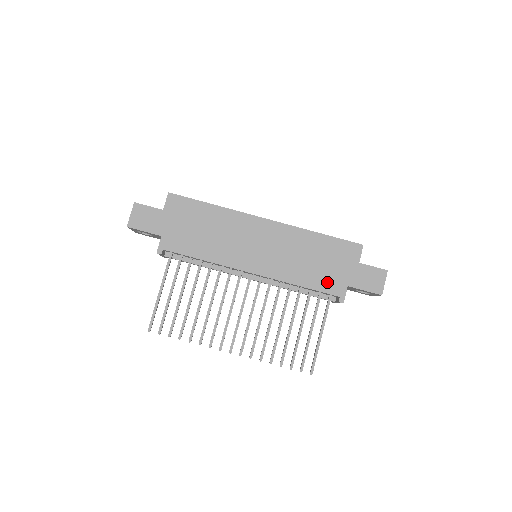
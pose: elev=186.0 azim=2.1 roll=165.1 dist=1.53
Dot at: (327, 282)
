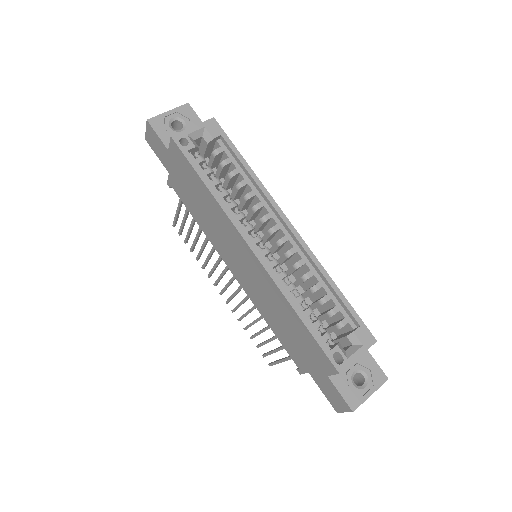
Dot at: (292, 350)
